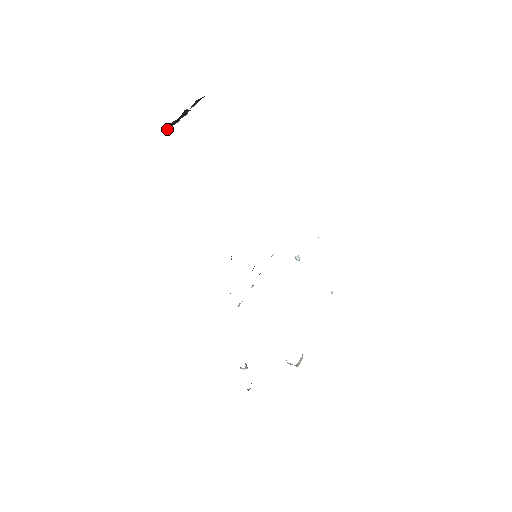
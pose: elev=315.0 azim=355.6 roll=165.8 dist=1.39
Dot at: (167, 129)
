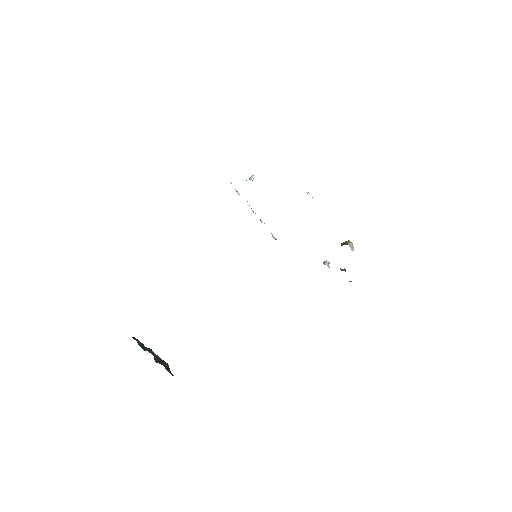
Dot at: (168, 367)
